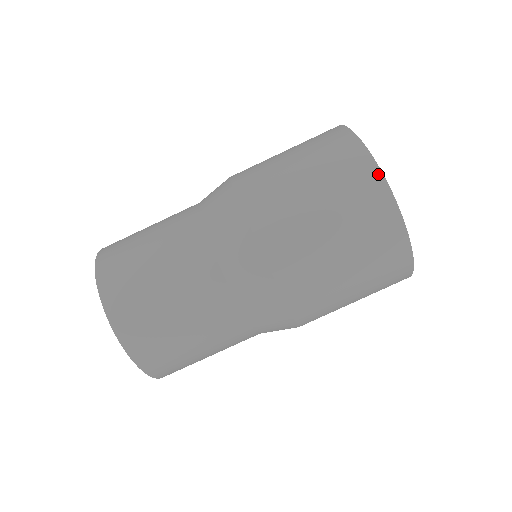
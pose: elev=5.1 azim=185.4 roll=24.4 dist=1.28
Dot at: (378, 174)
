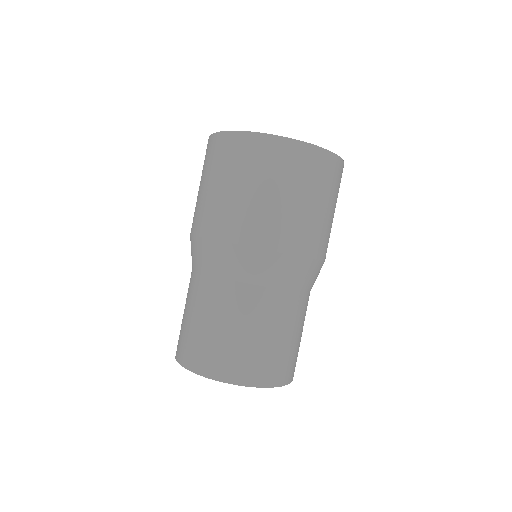
Dot at: (248, 135)
